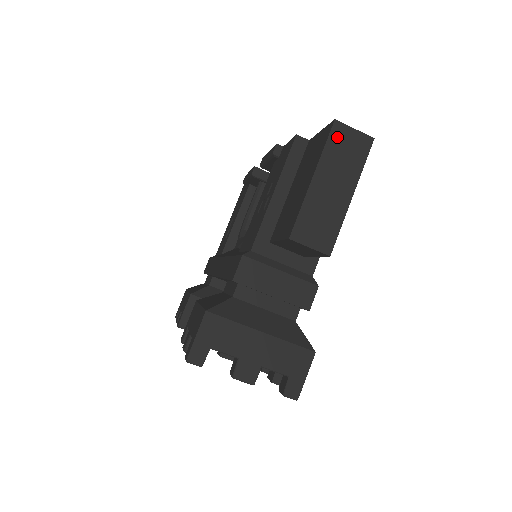
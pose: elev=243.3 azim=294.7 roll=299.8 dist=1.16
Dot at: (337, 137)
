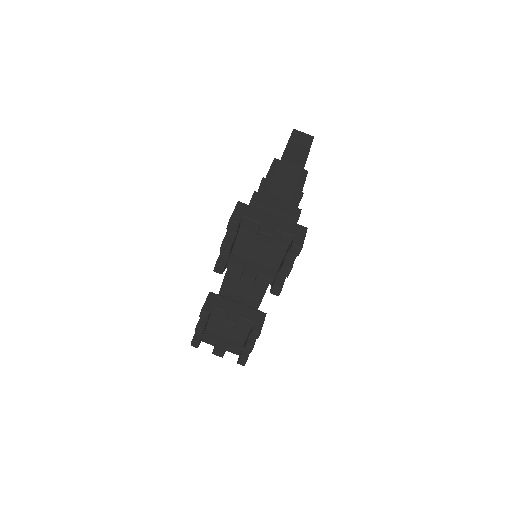
Dot at: (296, 133)
